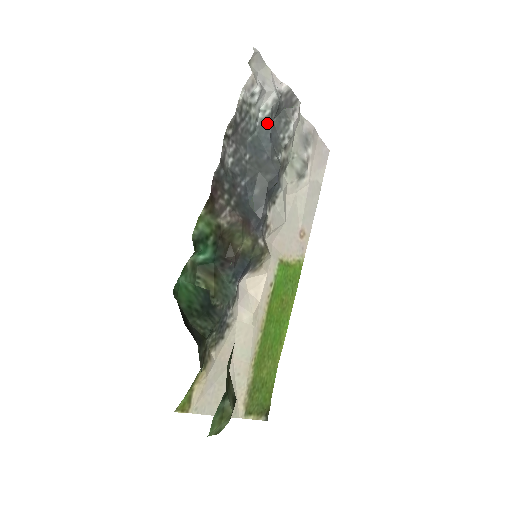
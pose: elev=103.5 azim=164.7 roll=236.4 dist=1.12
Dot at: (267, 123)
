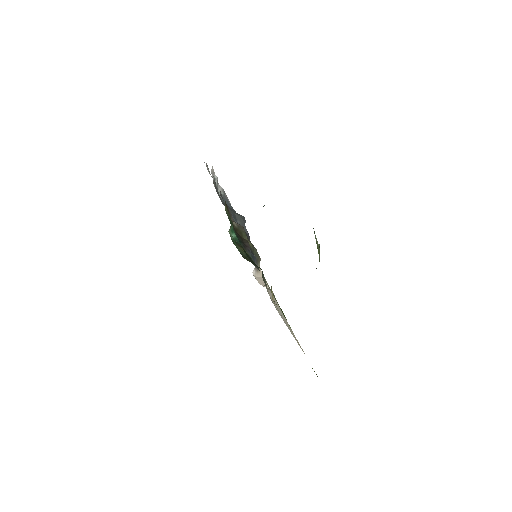
Dot at: (225, 198)
